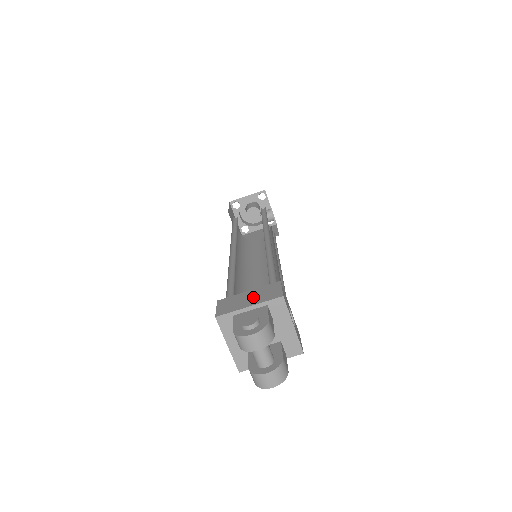
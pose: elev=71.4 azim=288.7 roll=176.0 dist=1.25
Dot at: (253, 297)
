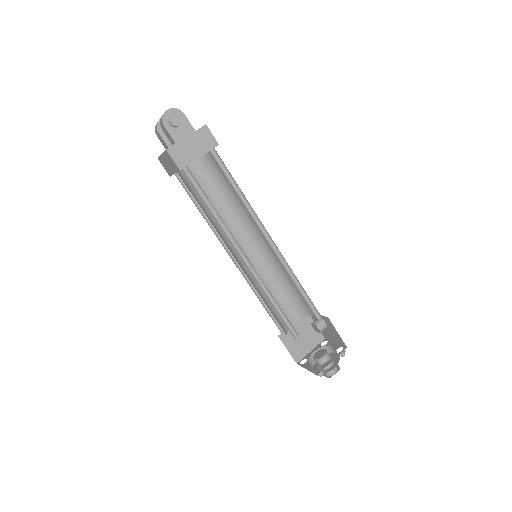
Dot at: occluded
